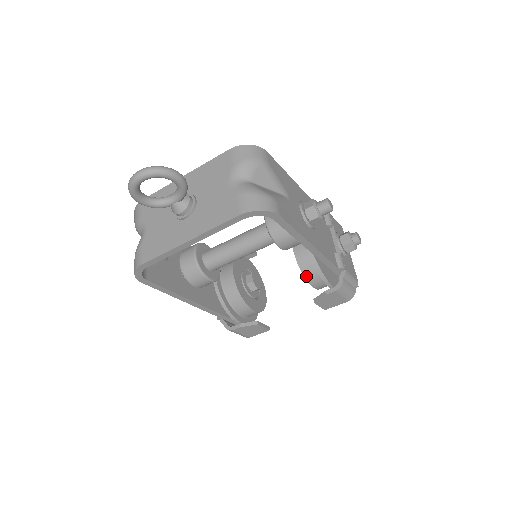
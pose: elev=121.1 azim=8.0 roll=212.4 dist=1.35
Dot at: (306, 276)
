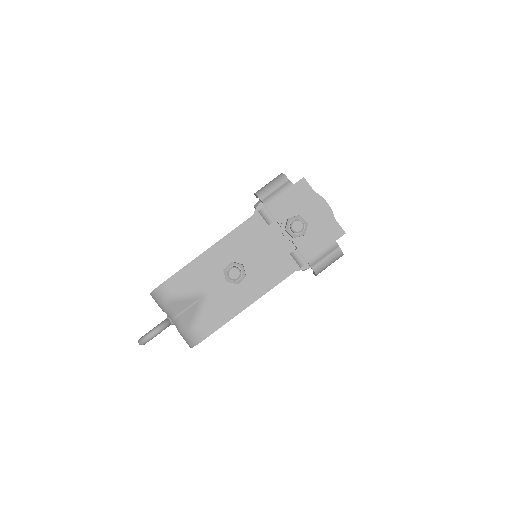
Dot at: occluded
